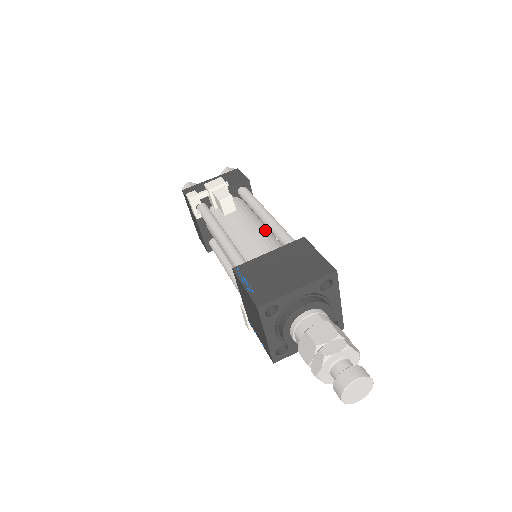
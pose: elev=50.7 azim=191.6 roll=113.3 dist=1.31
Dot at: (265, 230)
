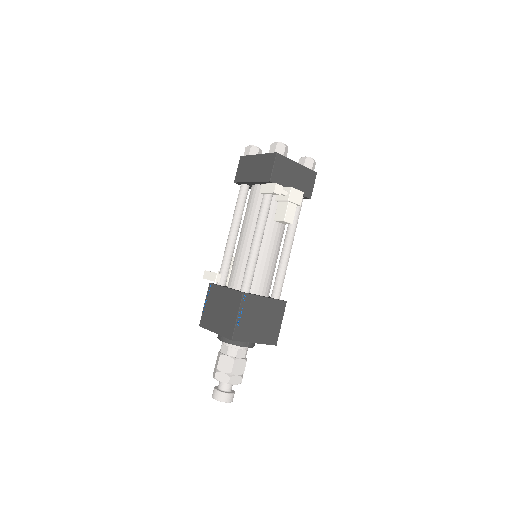
Dot at: occluded
